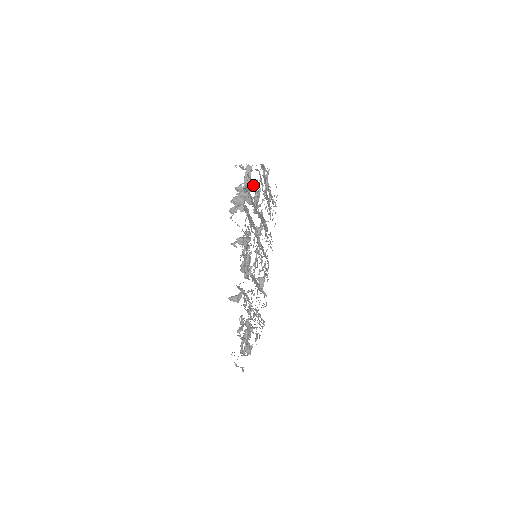
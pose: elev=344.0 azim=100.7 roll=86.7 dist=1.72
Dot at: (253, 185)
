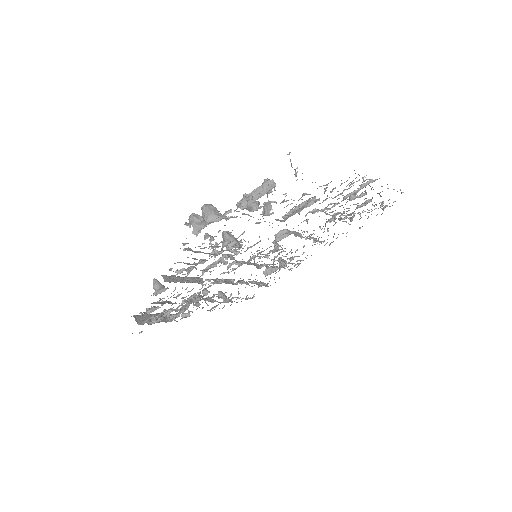
Dot at: occluded
